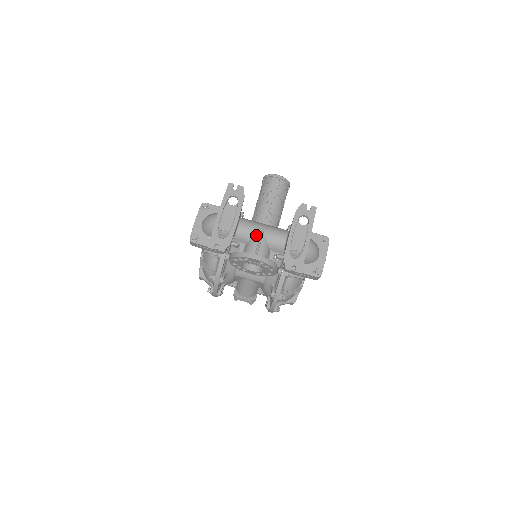
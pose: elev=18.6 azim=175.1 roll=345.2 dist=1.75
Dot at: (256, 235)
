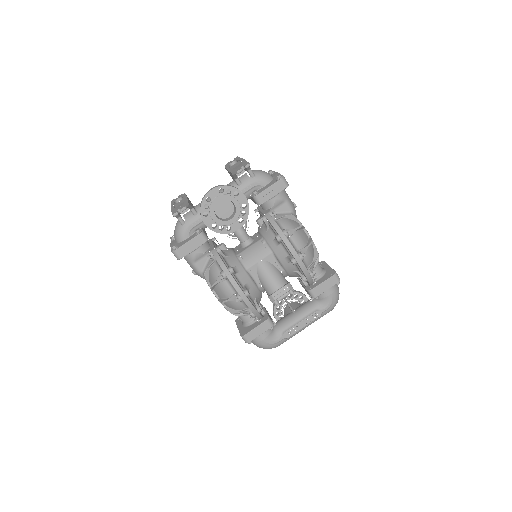
Dot at: occluded
